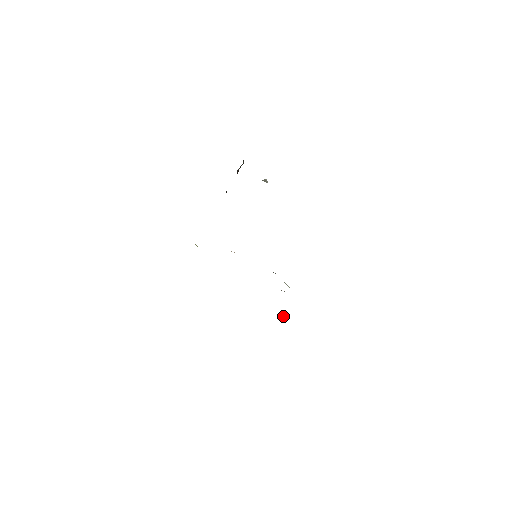
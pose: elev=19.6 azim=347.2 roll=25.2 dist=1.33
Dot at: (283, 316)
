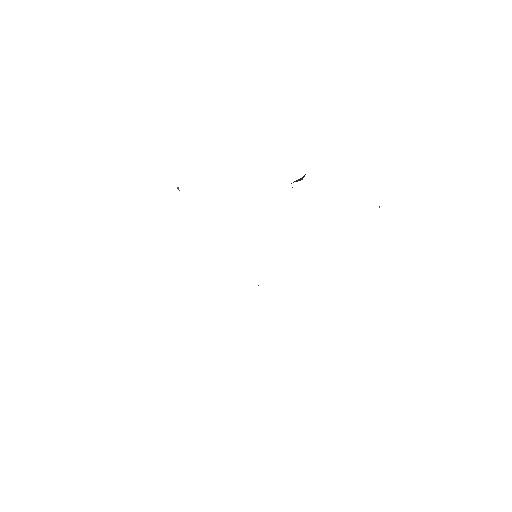
Dot at: occluded
